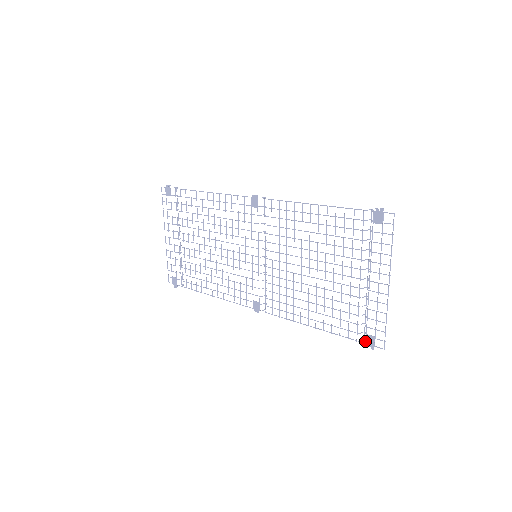
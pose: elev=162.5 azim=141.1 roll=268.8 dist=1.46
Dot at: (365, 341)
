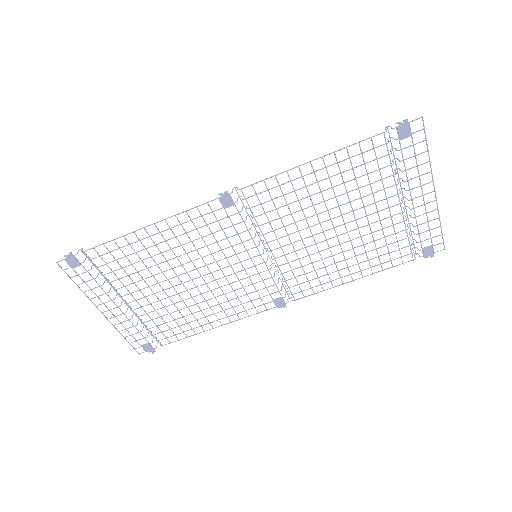
Dot at: (423, 255)
